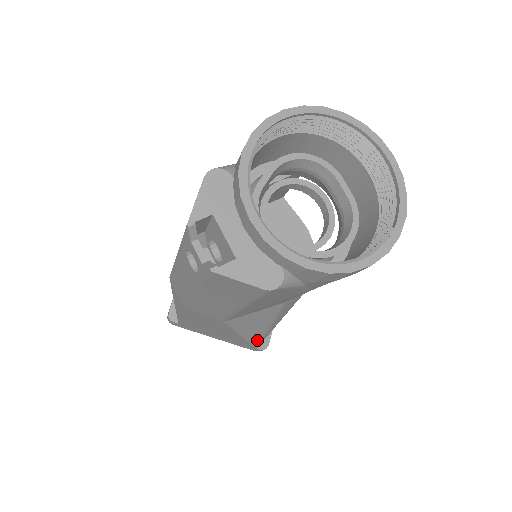
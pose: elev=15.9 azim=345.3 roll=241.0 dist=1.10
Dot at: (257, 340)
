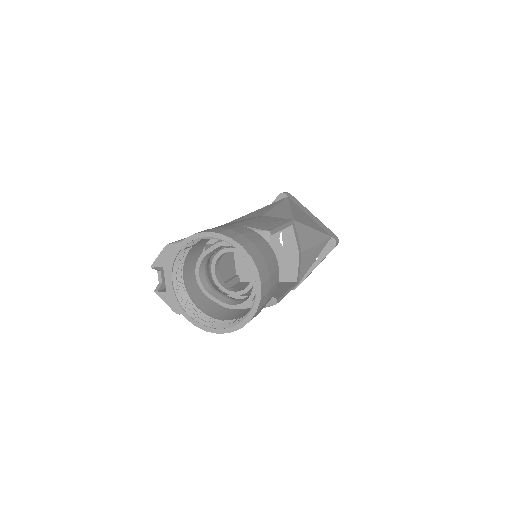
Dot at: occluded
